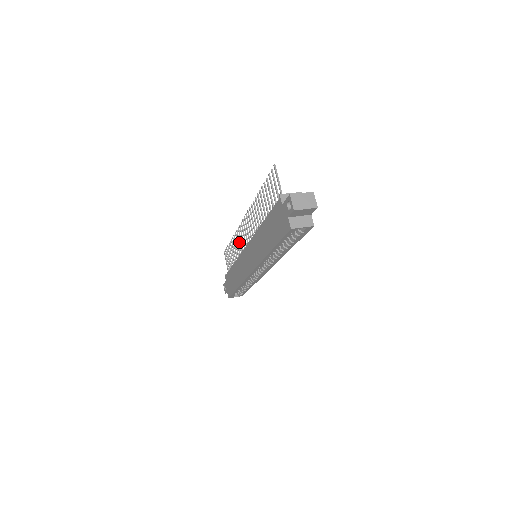
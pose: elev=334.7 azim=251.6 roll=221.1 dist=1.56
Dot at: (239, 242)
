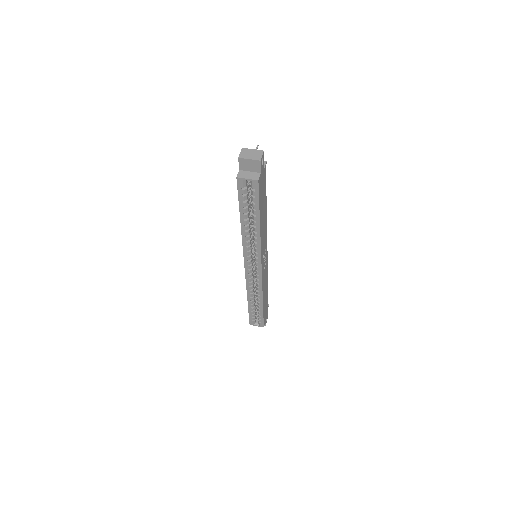
Dot at: occluded
